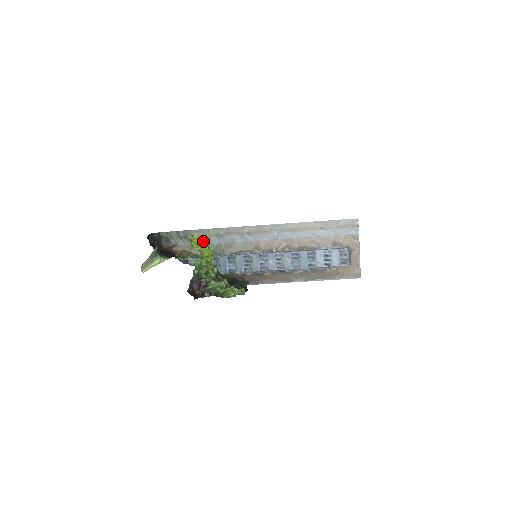
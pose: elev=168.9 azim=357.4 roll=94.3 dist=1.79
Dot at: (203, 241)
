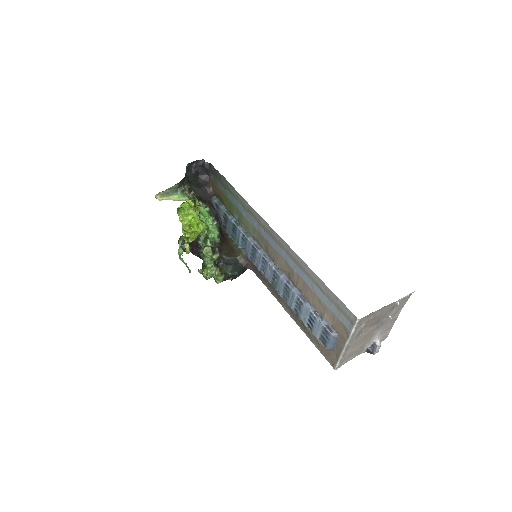
Dot at: (234, 200)
